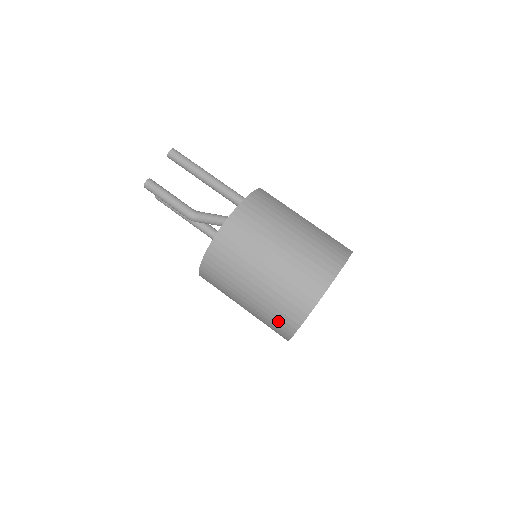
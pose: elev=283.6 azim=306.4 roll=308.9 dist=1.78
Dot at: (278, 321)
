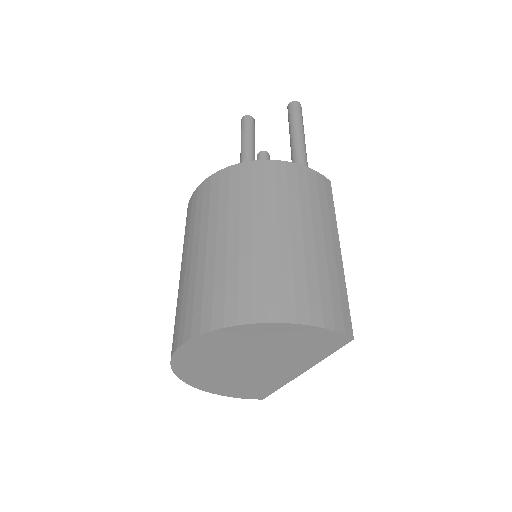
Dot at: (175, 325)
